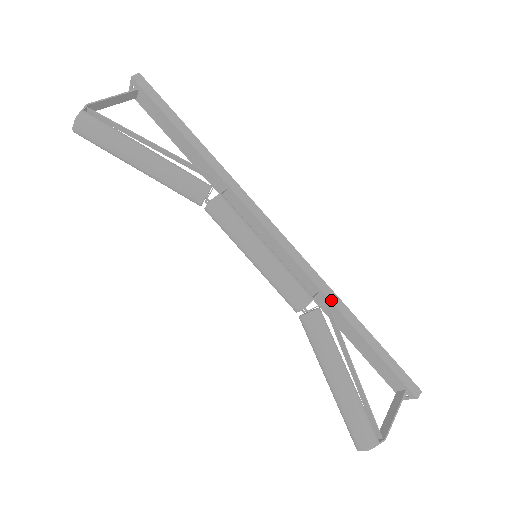
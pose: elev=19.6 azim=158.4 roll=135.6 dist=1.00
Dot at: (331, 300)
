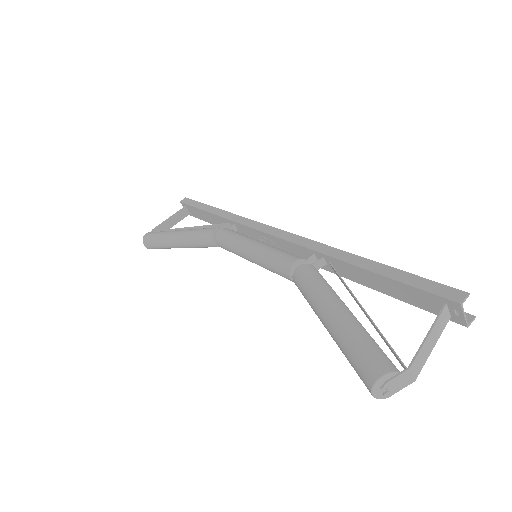
Dot at: (323, 252)
